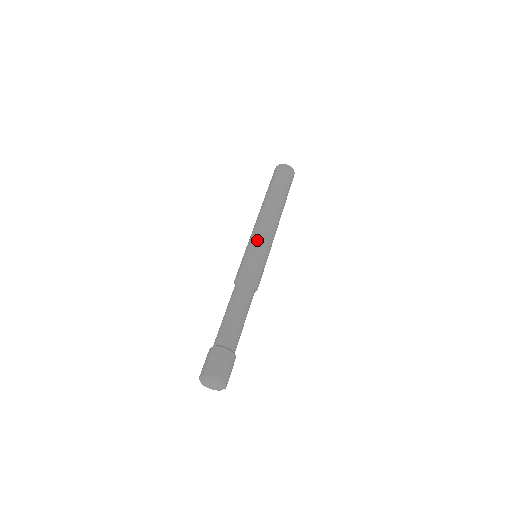
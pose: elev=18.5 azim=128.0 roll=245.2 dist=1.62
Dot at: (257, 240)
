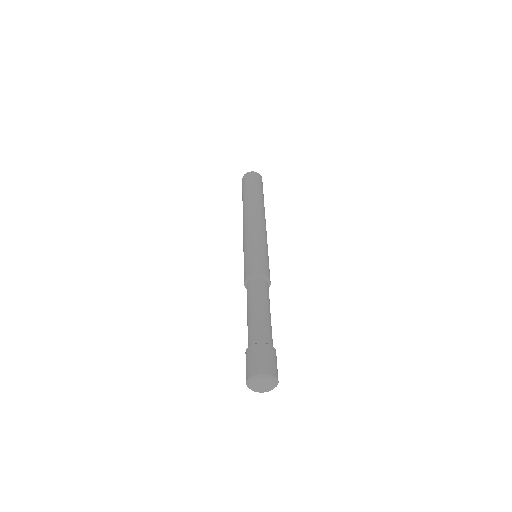
Dot at: (262, 240)
